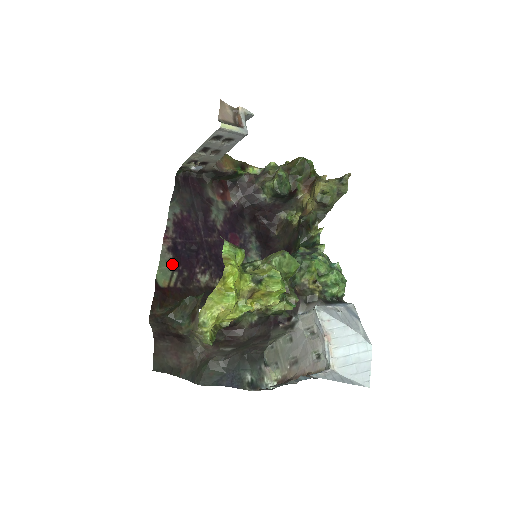
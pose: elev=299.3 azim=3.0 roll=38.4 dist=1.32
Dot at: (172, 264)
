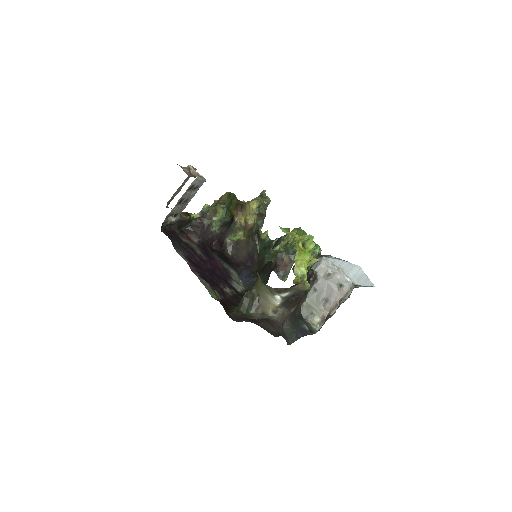
Dot at: (209, 286)
